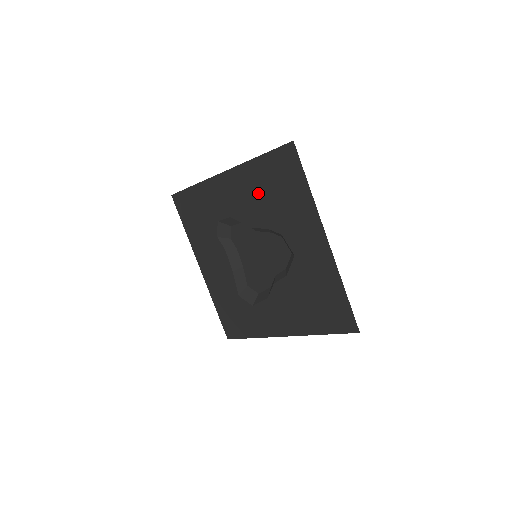
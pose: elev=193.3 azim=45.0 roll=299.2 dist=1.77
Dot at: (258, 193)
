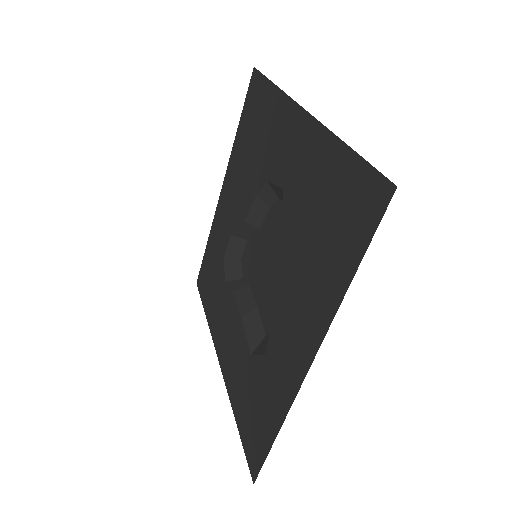
Dot at: (243, 166)
